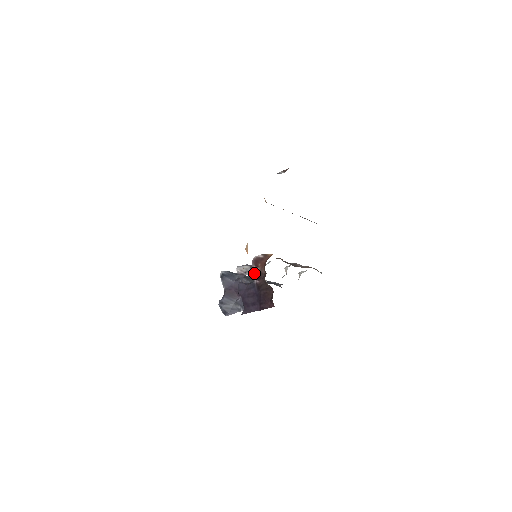
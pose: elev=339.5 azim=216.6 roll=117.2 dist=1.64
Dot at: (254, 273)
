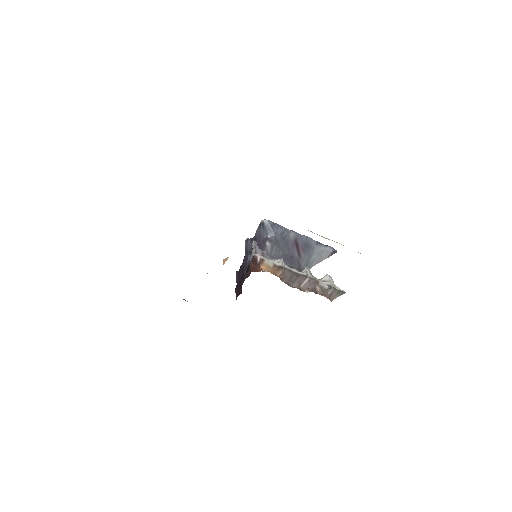
Dot at: (249, 264)
